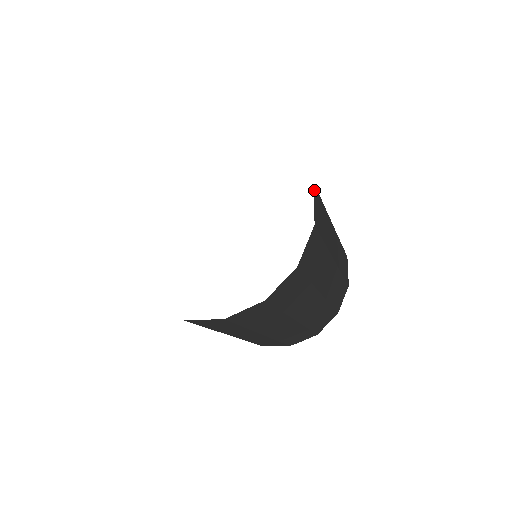
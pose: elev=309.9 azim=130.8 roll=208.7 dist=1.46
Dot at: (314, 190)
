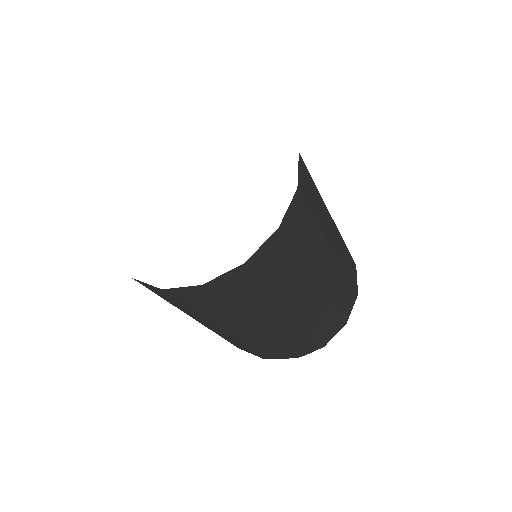
Dot at: (299, 158)
